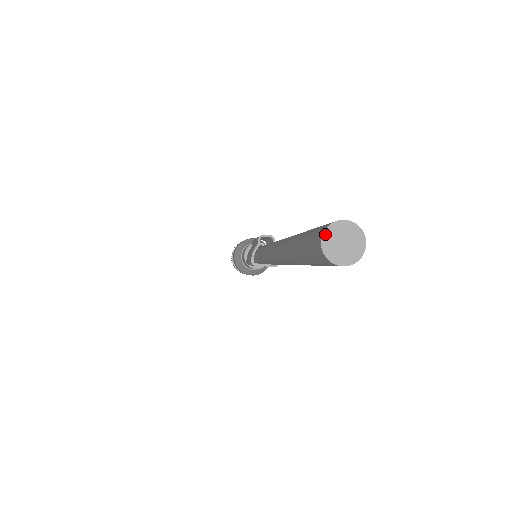
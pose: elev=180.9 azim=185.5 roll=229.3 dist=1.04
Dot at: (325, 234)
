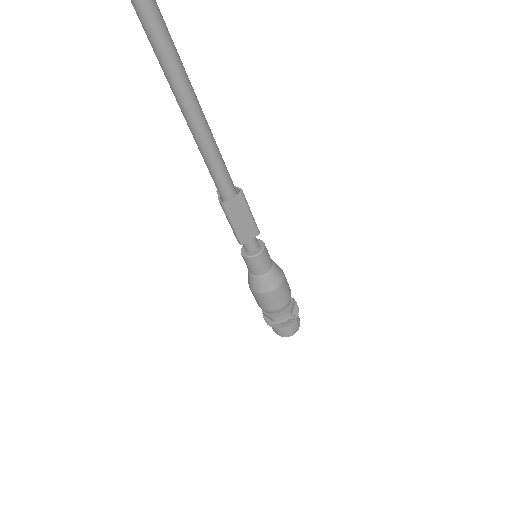
Dot at: out of frame
